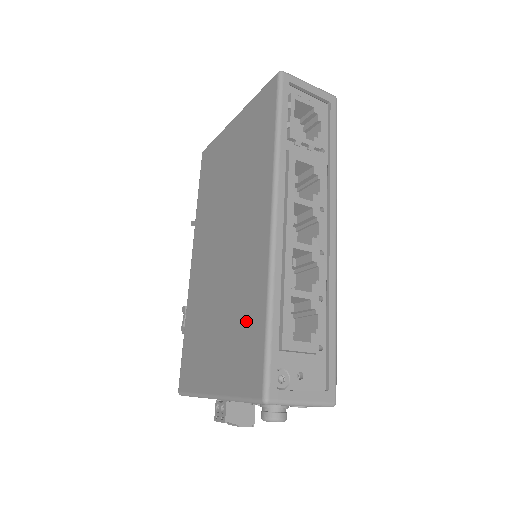
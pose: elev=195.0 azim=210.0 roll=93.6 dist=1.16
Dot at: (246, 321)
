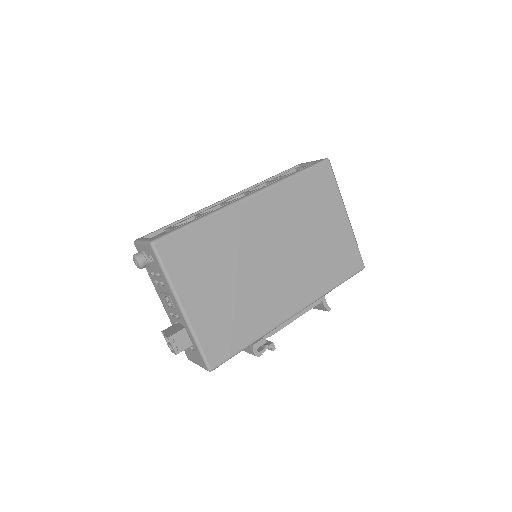
Dot at: occluded
